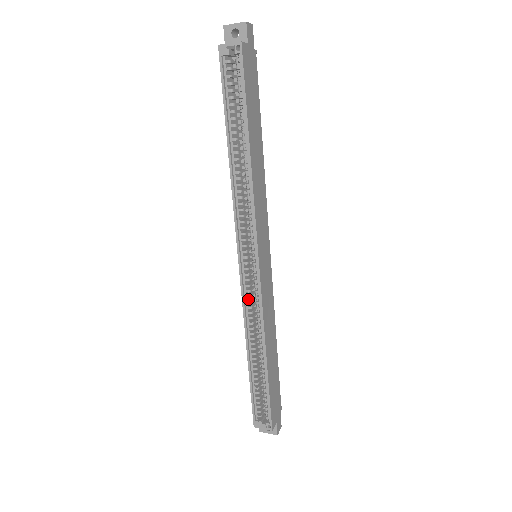
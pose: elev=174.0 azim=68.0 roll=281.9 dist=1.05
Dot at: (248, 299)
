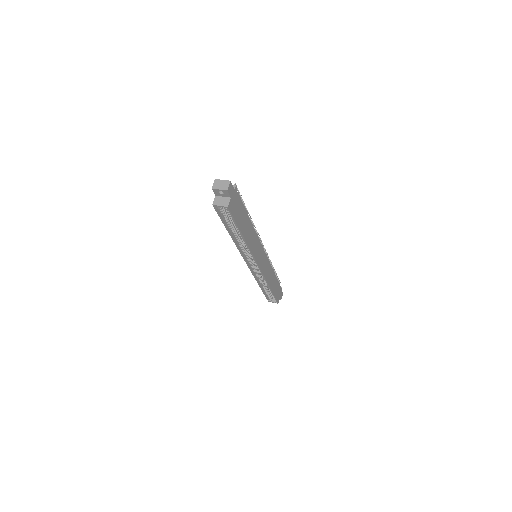
Dot at: (255, 271)
